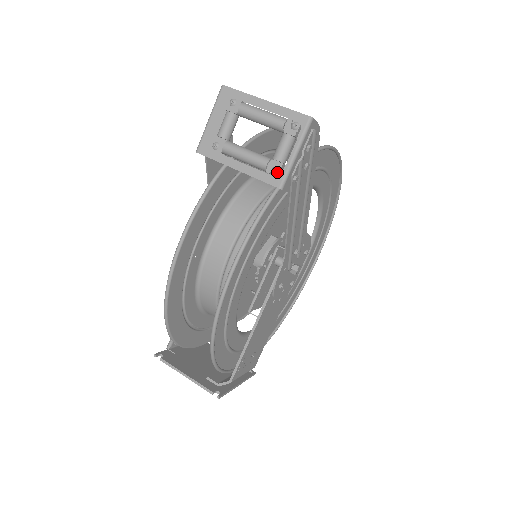
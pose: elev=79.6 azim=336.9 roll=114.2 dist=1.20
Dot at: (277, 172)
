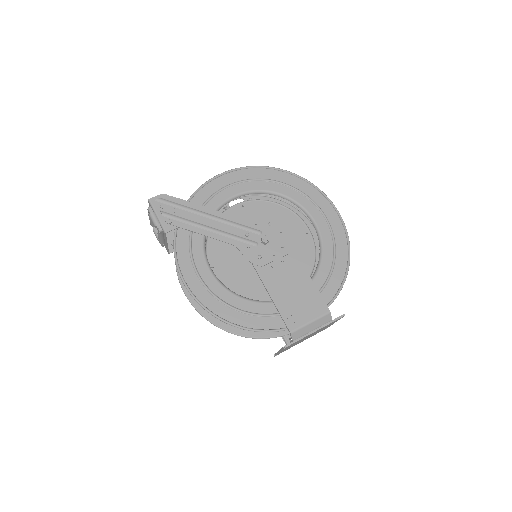
Dot at: (158, 230)
